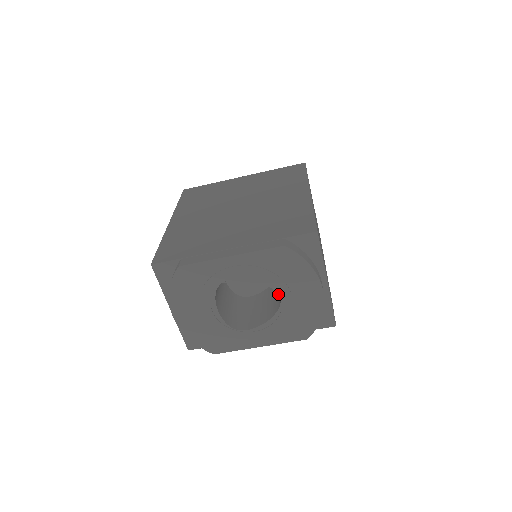
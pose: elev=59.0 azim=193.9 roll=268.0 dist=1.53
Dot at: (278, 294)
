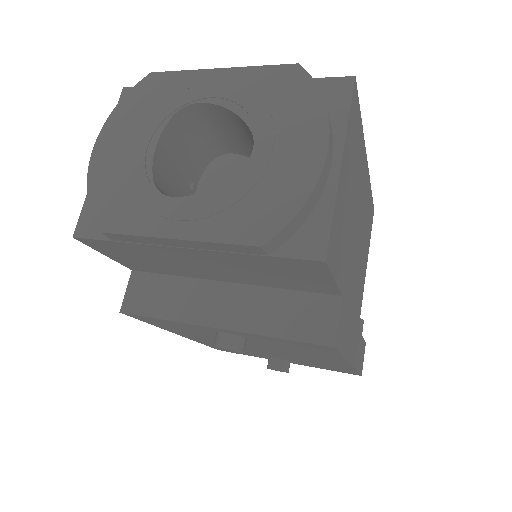
Dot at: (254, 140)
